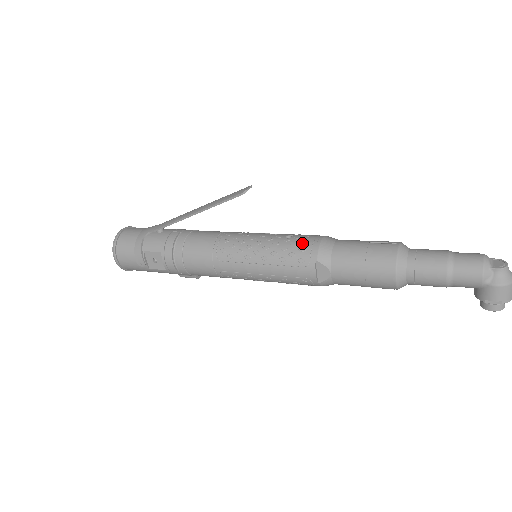
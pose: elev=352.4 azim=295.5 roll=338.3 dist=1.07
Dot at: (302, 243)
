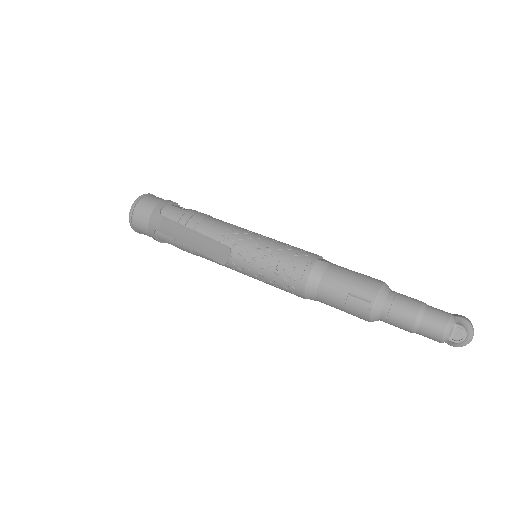
Dot at: (290, 281)
